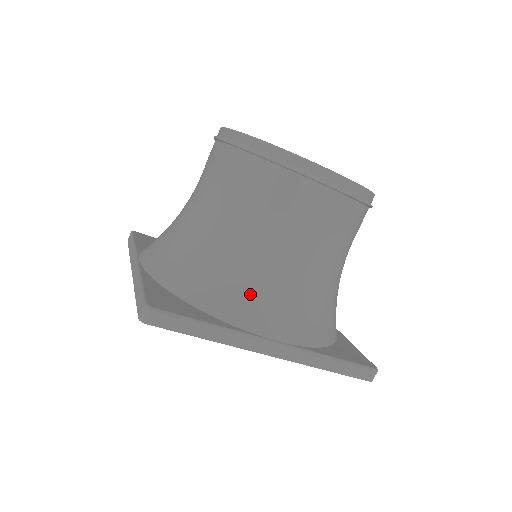
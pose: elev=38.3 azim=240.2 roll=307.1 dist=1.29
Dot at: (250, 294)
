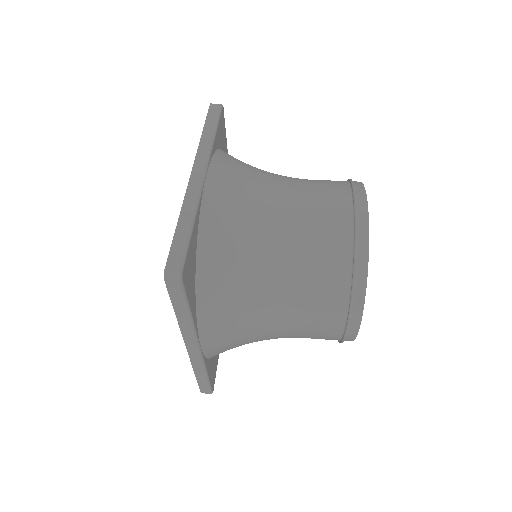
Dot at: (229, 314)
